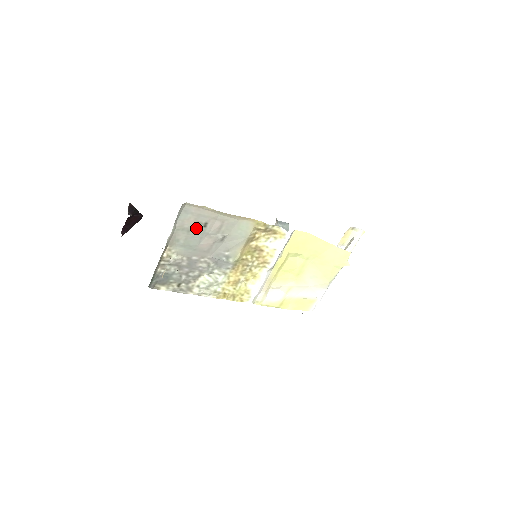
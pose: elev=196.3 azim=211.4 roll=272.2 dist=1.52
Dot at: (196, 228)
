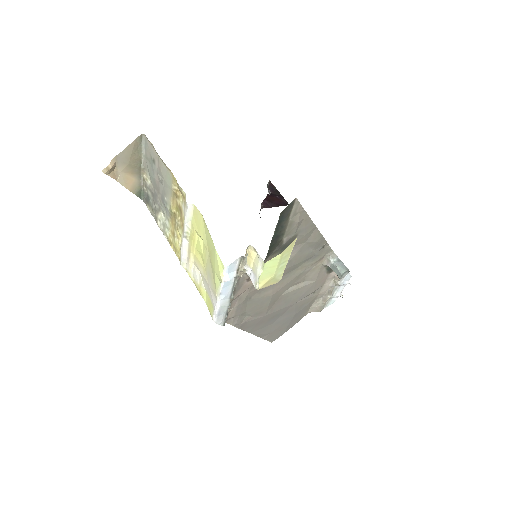
Dot at: (152, 162)
